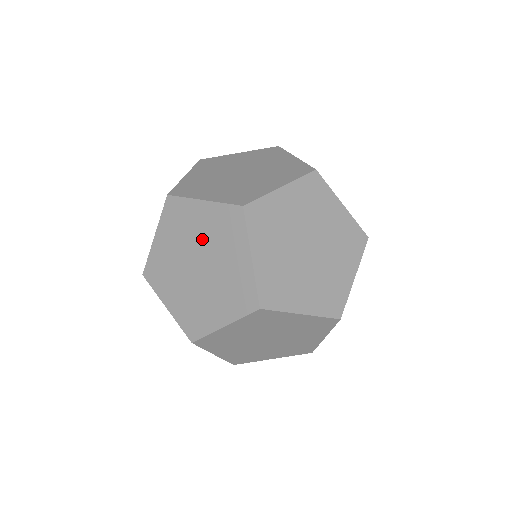
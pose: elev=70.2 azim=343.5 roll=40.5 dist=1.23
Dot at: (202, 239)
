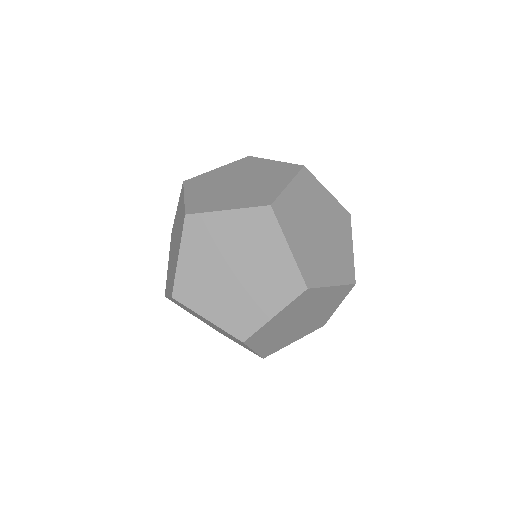
Dot at: (178, 226)
